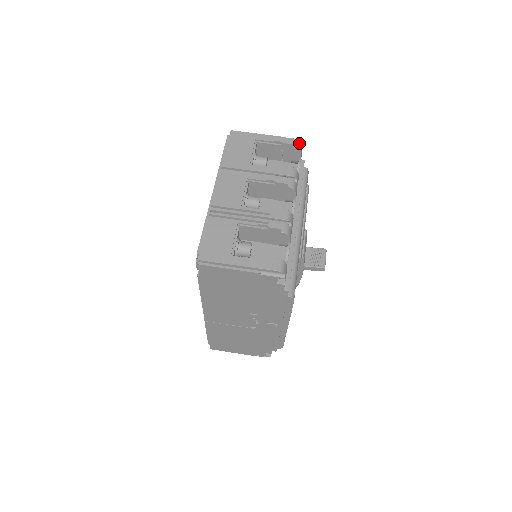
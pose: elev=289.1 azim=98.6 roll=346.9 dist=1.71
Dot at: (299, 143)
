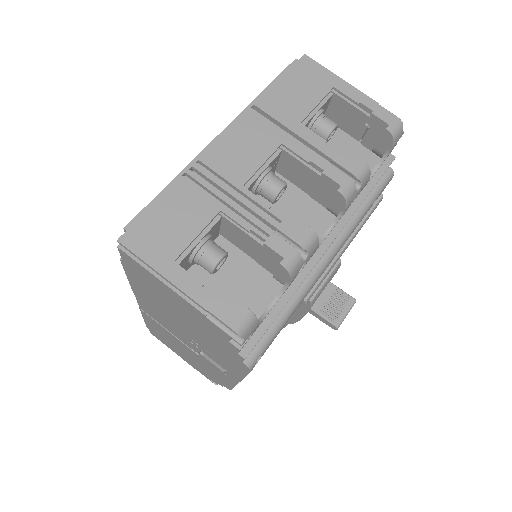
Dot at: (400, 127)
